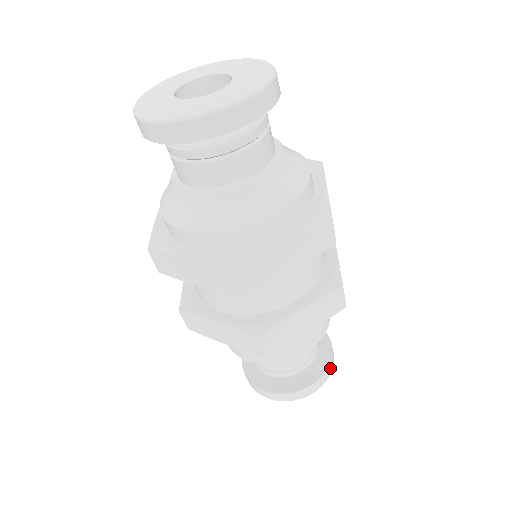
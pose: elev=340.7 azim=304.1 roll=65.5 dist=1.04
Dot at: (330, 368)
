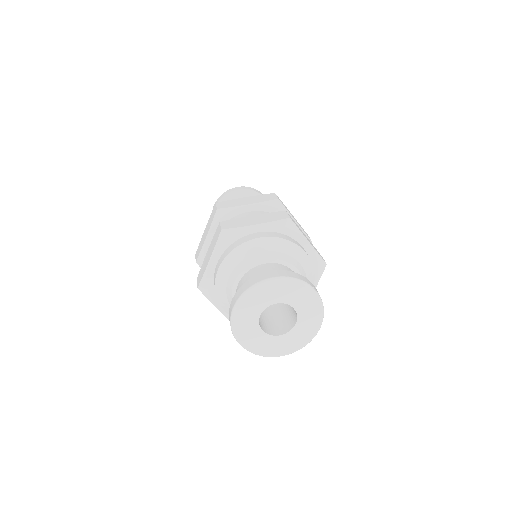
Dot at: occluded
